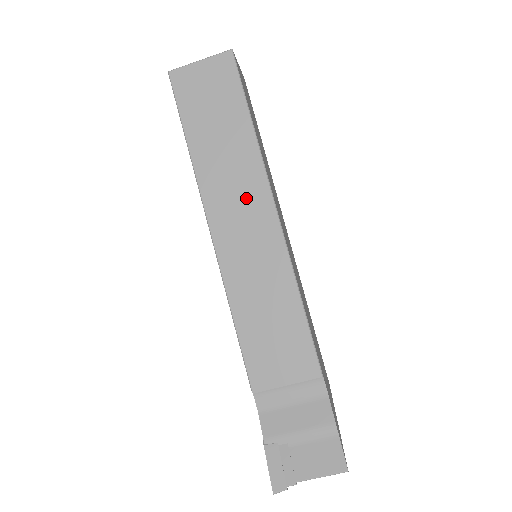
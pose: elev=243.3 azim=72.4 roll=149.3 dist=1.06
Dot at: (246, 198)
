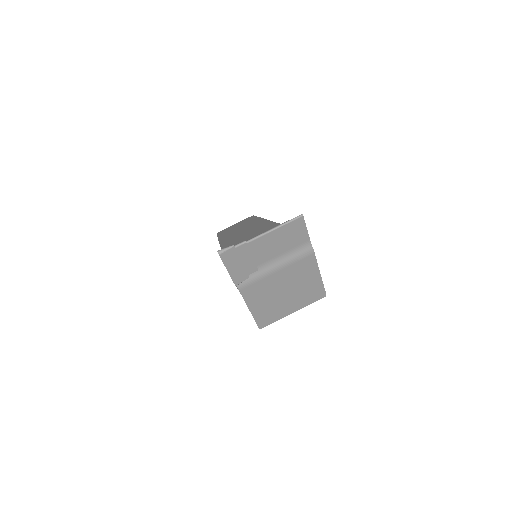
Dot at: occluded
